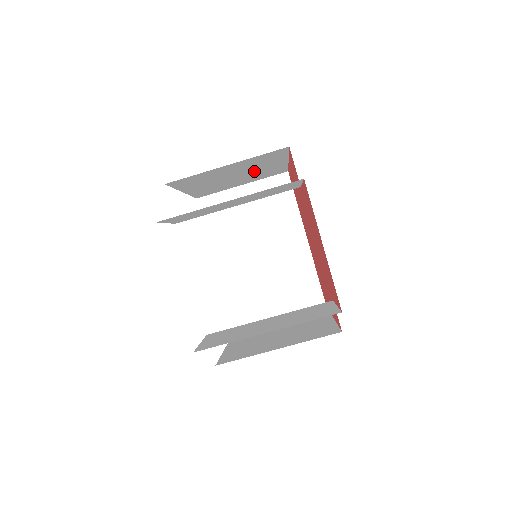
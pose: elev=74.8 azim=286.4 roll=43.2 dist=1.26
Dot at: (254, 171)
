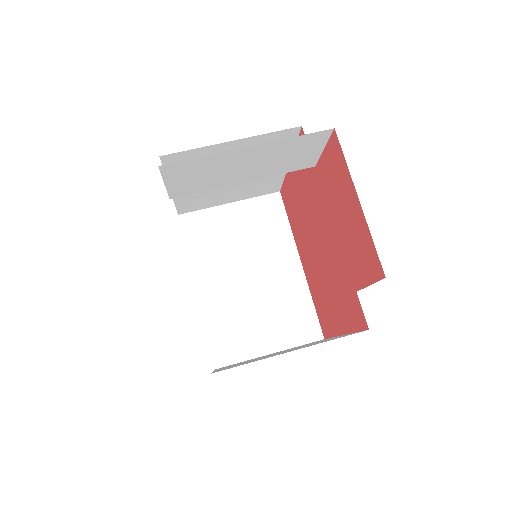
Dot at: occluded
